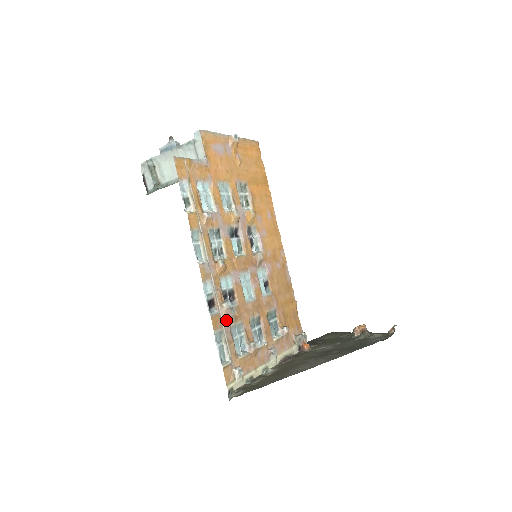
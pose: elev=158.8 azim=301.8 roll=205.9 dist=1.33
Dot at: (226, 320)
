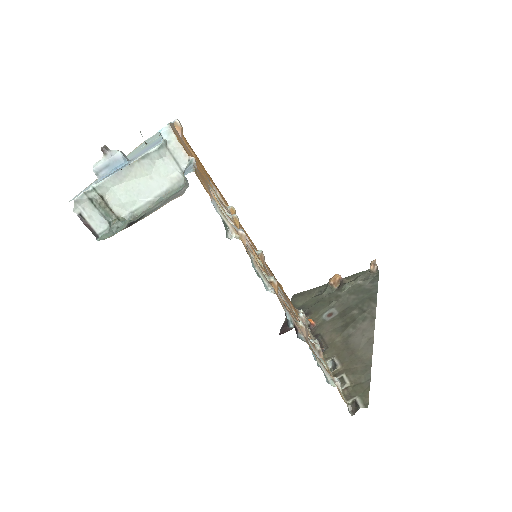
Dot at: occluded
